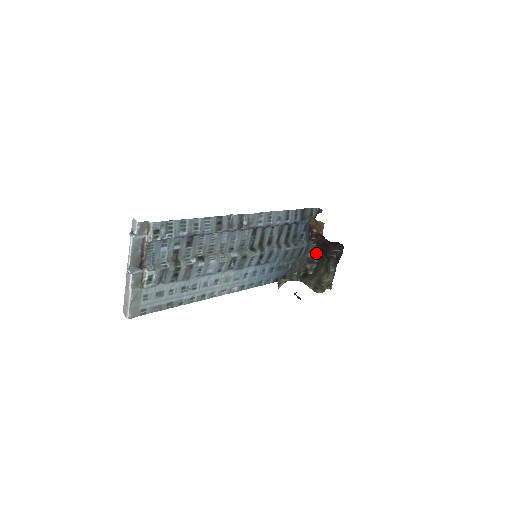
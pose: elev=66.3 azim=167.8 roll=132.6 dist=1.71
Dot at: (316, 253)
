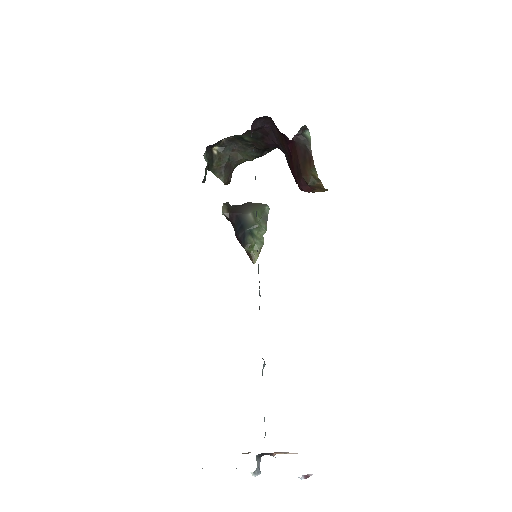
Dot at: (240, 135)
